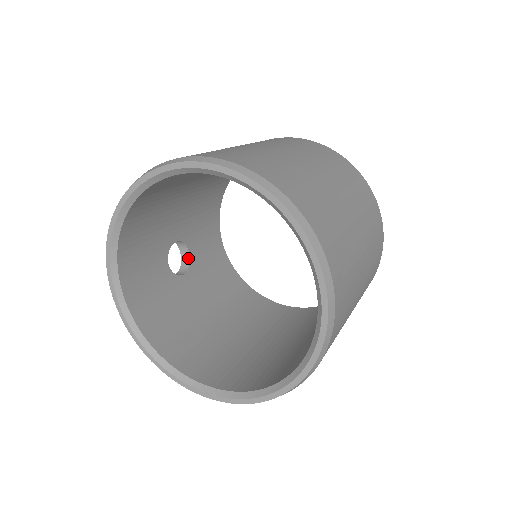
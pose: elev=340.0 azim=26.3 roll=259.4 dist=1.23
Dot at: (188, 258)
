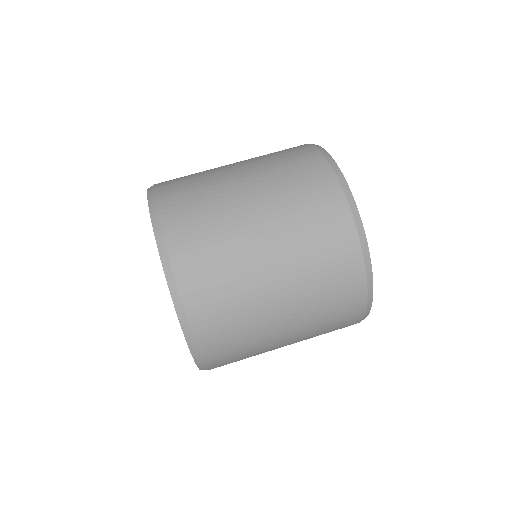
Dot at: occluded
